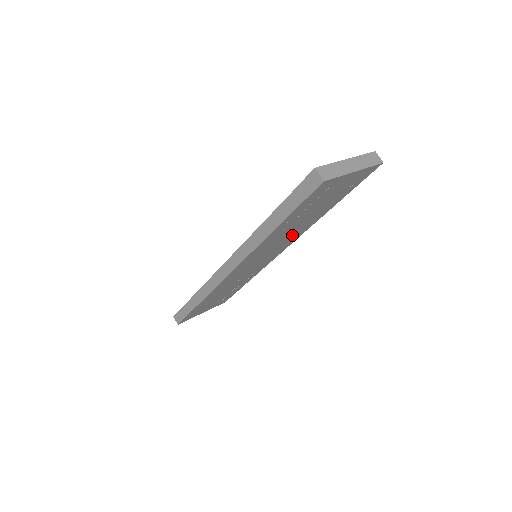
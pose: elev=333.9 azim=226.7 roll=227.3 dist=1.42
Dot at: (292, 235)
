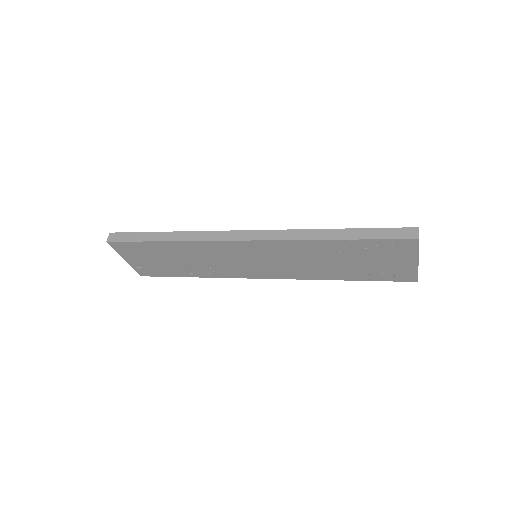
Dot at: (302, 268)
